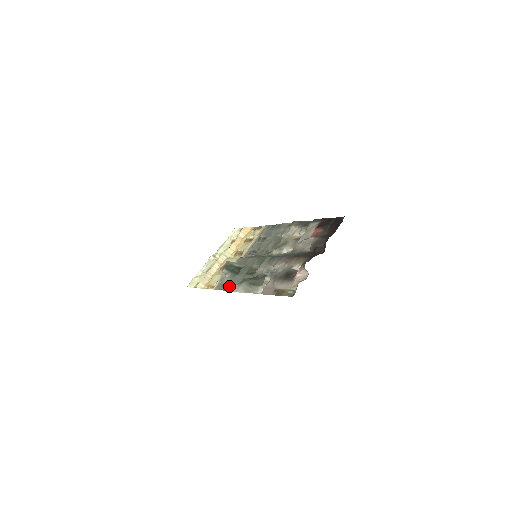
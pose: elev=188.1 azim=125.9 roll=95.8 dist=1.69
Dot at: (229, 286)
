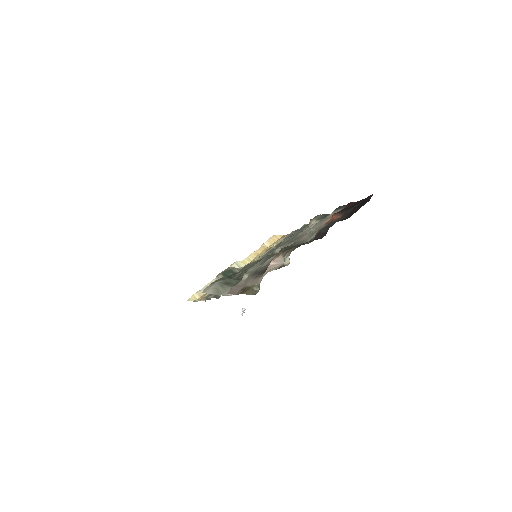
Dot at: occluded
